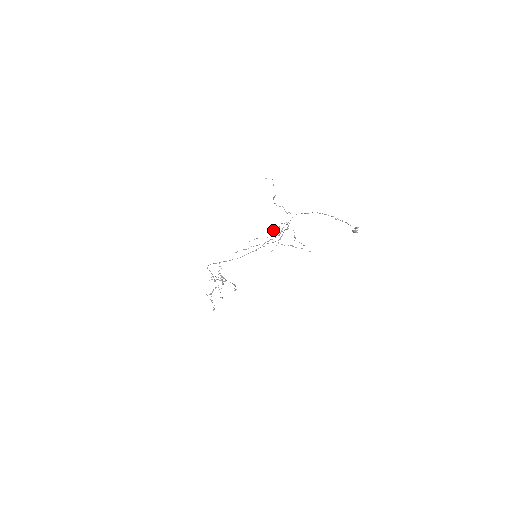
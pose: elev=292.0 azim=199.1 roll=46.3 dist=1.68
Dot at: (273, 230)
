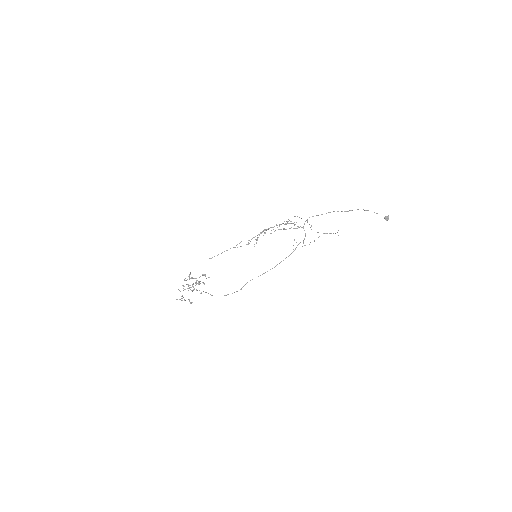
Dot at: occluded
